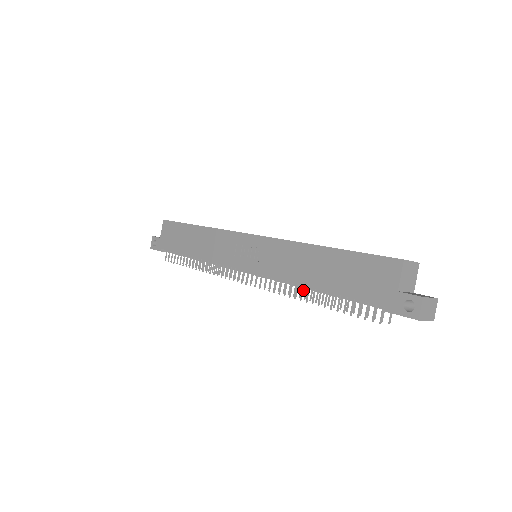
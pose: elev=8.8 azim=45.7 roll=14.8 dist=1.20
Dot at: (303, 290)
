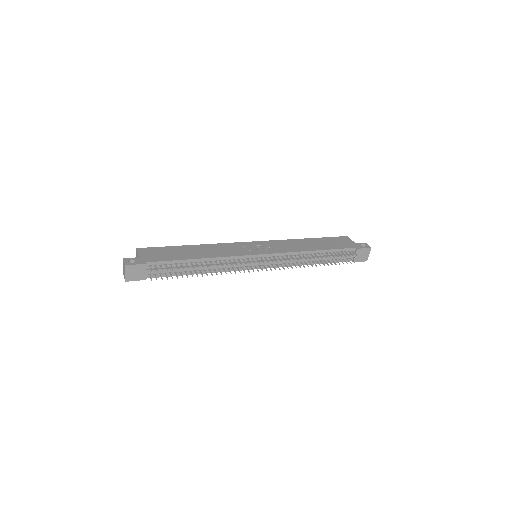
Dot at: (308, 256)
